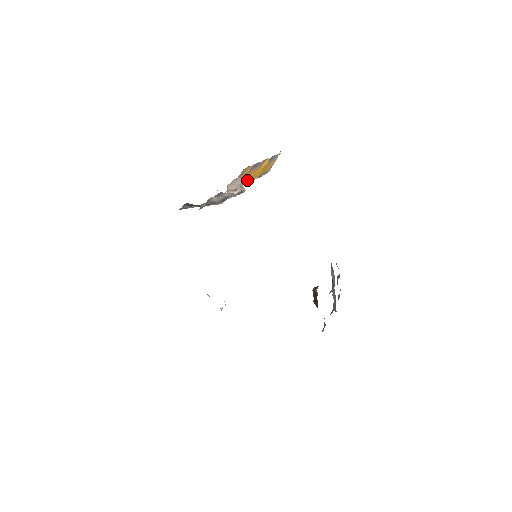
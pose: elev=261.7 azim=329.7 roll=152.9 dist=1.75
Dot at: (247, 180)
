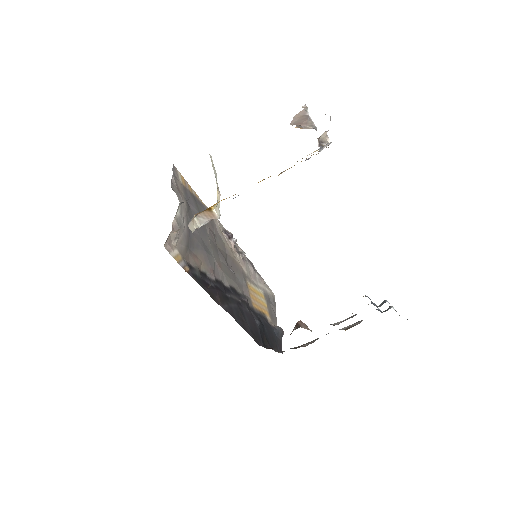
Dot at: occluded
